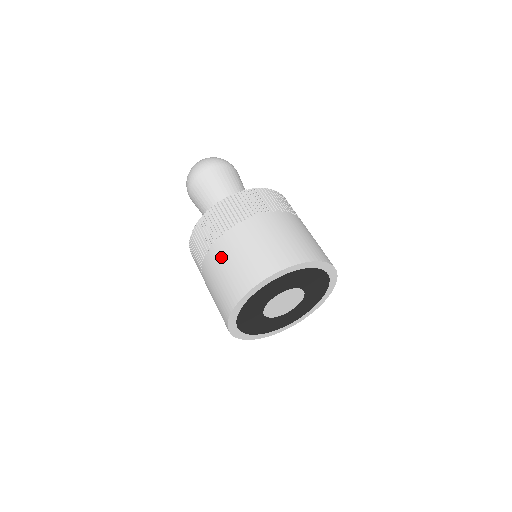
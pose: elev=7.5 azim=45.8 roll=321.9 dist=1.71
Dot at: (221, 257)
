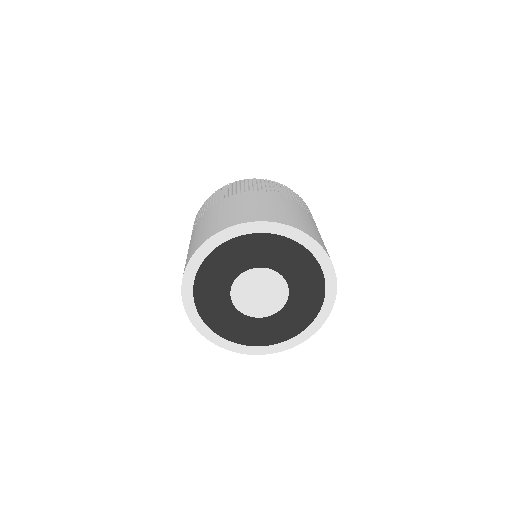
Dot at: occluded
